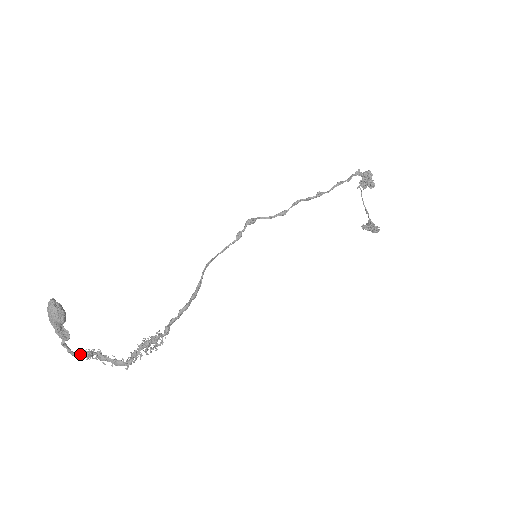
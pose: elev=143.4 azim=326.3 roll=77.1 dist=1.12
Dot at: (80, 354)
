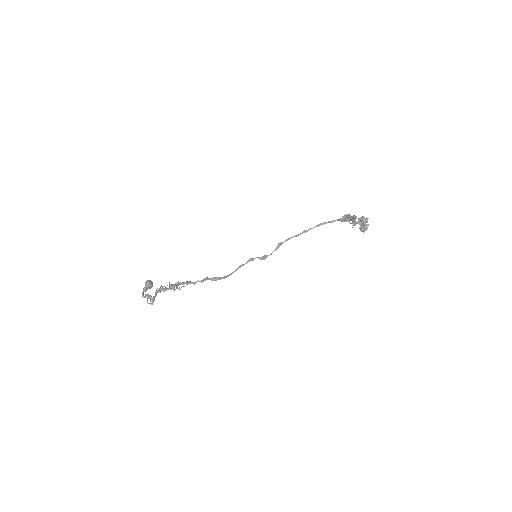
Dot at: (145, 296)
